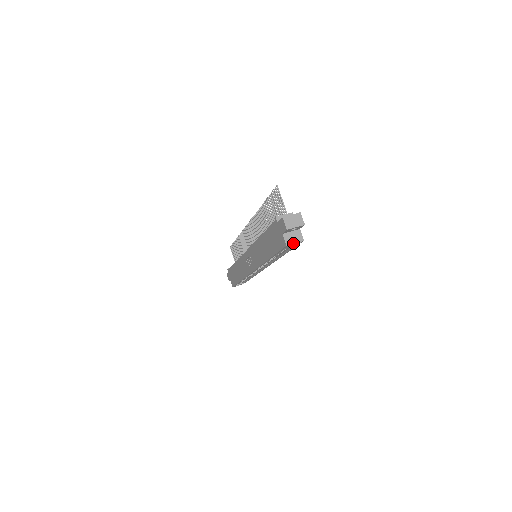
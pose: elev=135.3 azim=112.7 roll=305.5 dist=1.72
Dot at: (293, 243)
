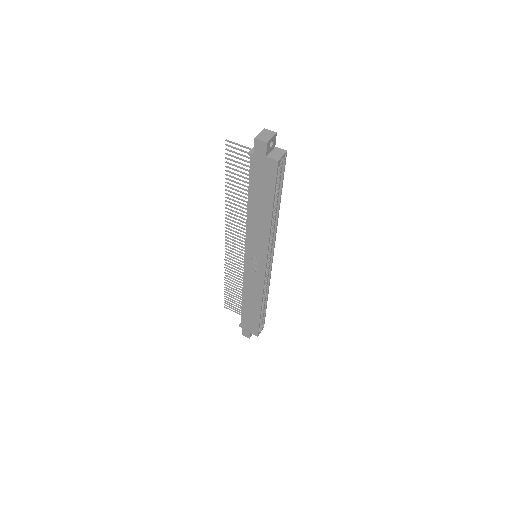
Dot at: (281, 157)
